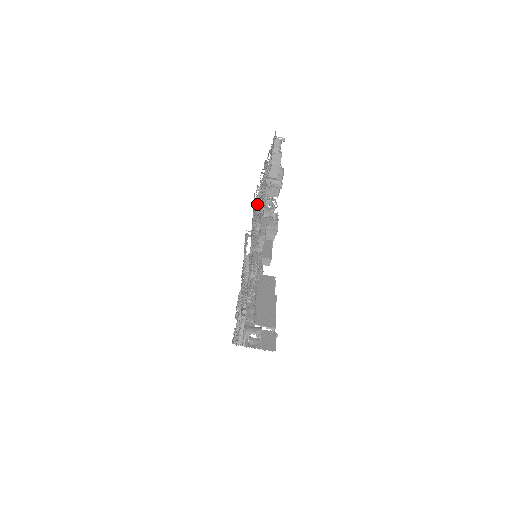
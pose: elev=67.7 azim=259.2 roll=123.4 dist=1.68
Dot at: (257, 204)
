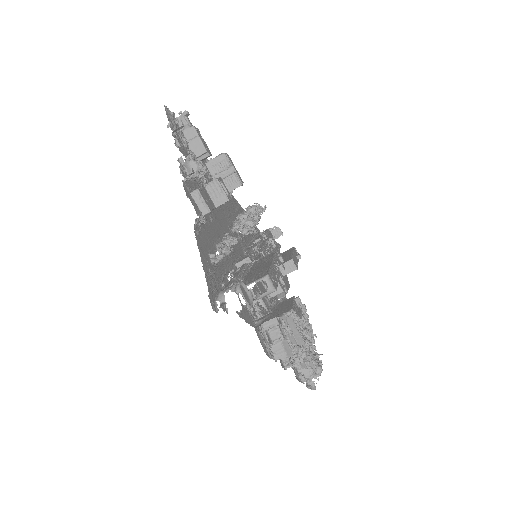
Dot at: occluded
